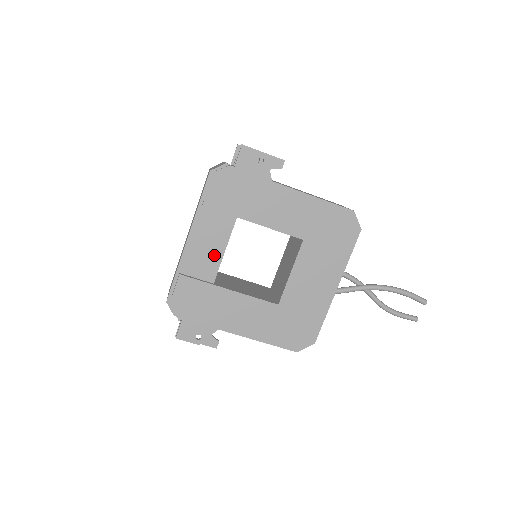
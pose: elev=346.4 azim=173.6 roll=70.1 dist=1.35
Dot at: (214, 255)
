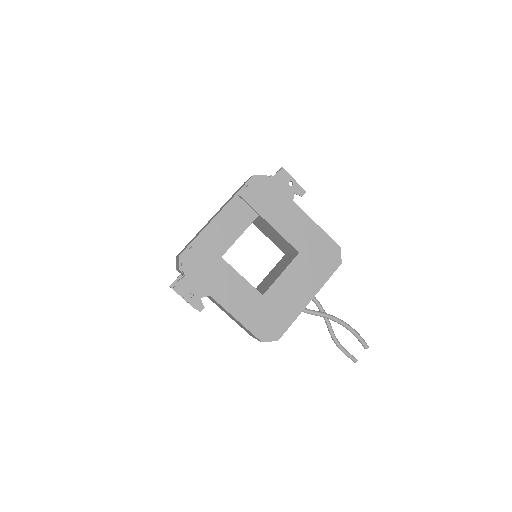
Dot at: (231, 236)
